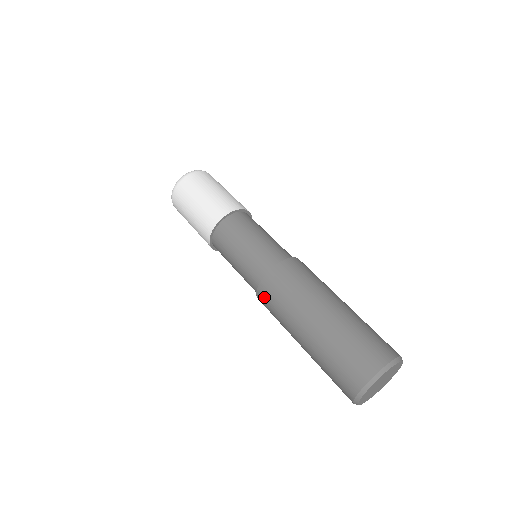
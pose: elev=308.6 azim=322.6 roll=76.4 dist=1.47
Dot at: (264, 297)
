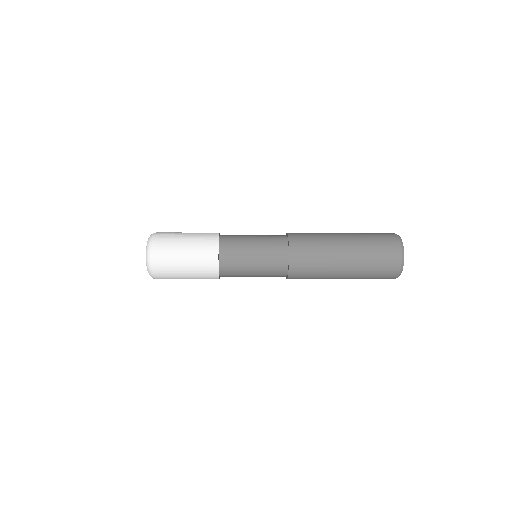
Dot at: (297, 235)
